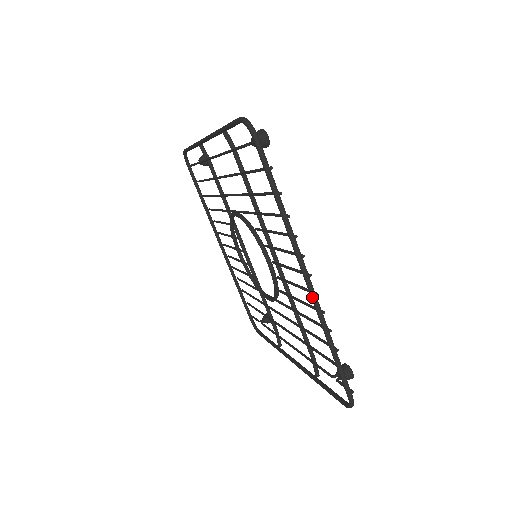
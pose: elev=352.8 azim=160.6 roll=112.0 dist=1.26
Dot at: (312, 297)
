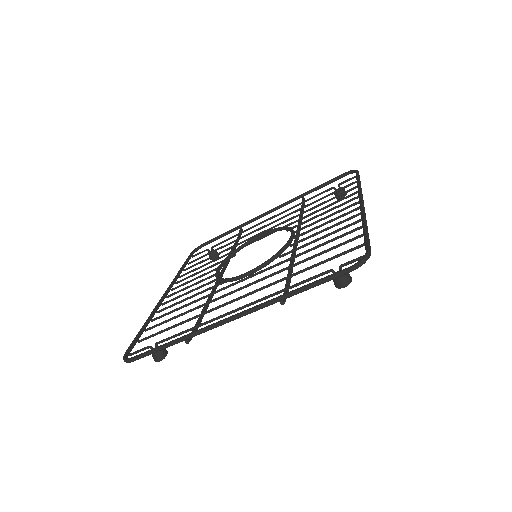
Dot at: (363, 207)
